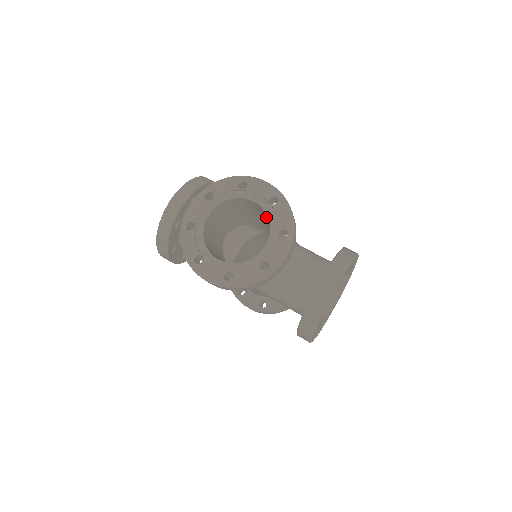
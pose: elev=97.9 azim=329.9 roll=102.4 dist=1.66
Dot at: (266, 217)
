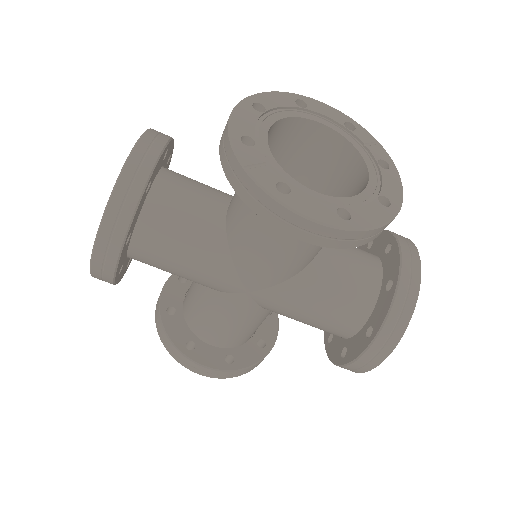
Dot at: occluded
